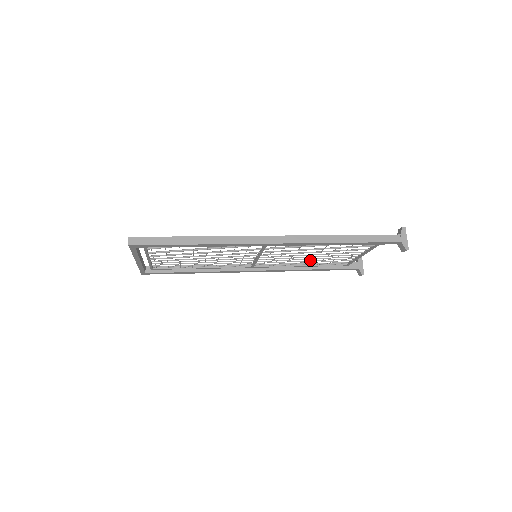
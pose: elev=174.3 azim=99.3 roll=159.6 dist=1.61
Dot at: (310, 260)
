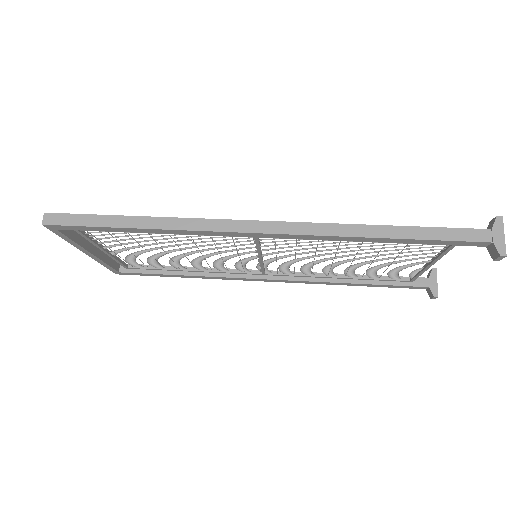
Dot at: (347, 268)
